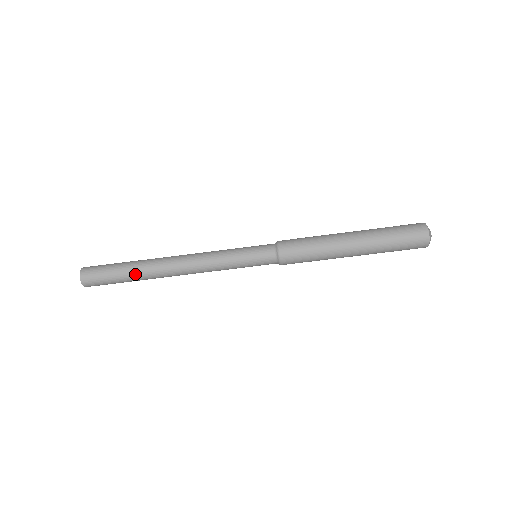
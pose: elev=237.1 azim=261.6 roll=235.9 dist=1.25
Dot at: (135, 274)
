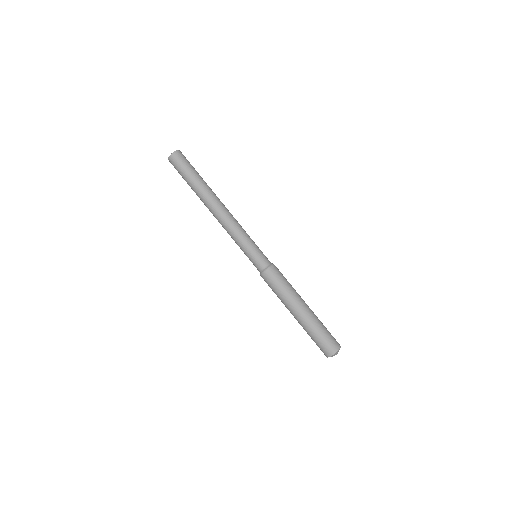
Dot at: (198, 186)
